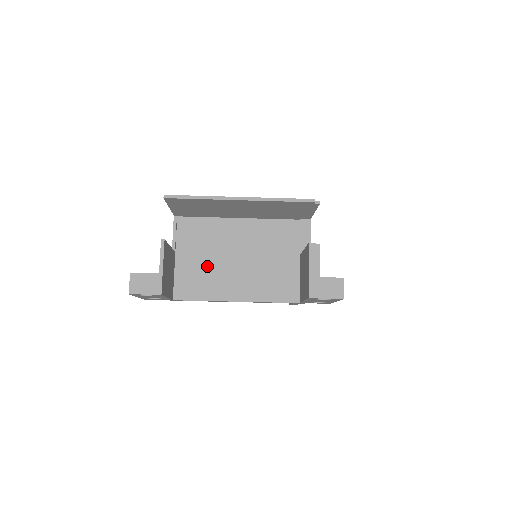
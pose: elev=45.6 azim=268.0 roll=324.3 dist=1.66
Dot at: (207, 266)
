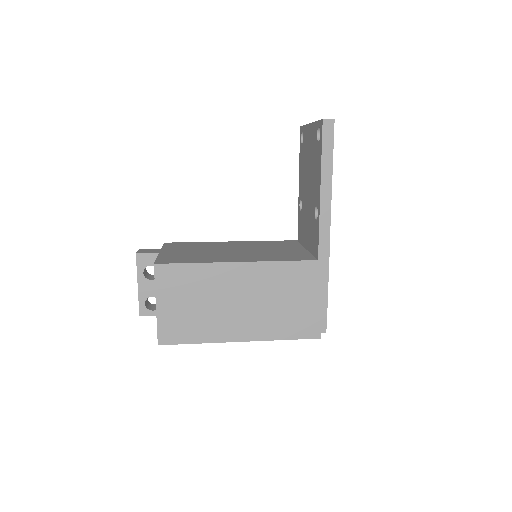
Dot at: occluded
